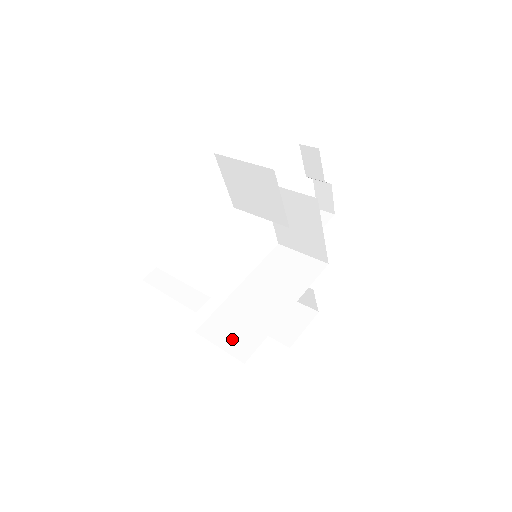
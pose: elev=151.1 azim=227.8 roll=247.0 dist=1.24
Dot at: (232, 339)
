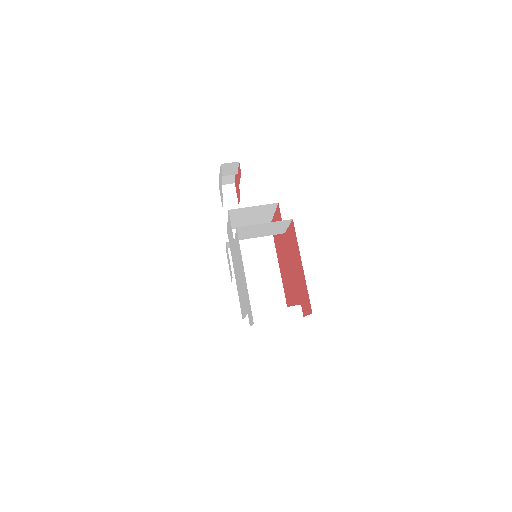
Dot at: (268, 306)
